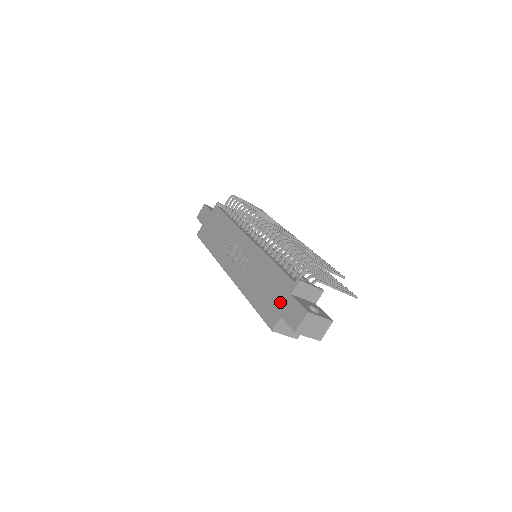
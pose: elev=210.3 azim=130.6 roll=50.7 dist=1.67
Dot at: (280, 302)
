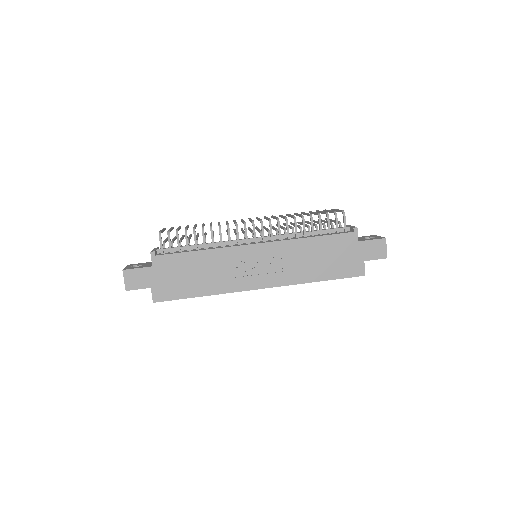
Dot at: (353, 254)
